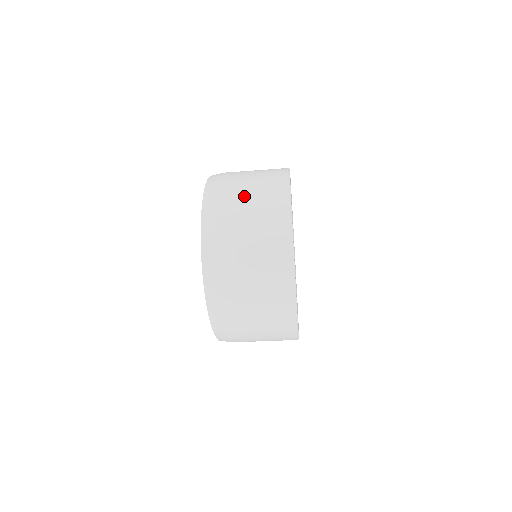
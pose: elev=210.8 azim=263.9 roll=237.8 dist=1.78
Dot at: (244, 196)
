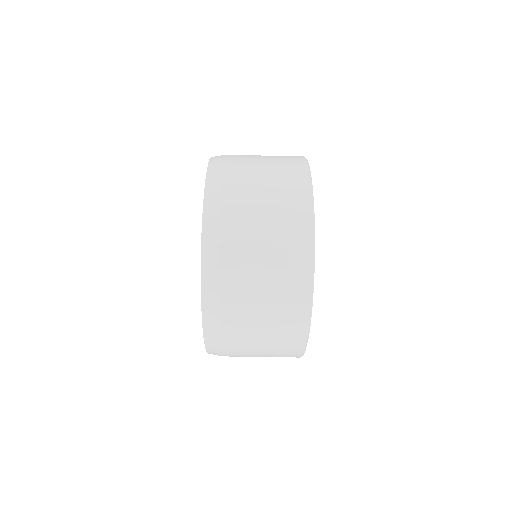
Dot at: (256, 233)
